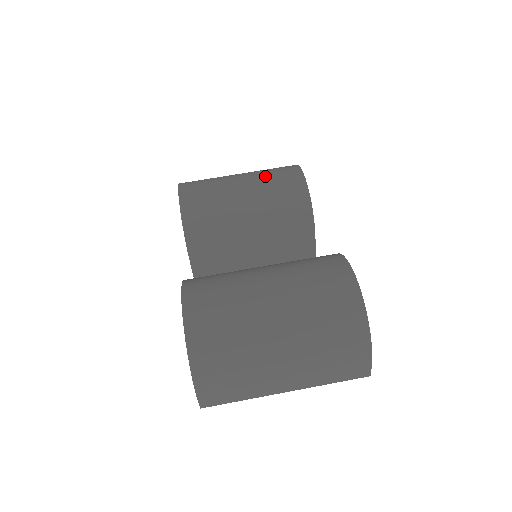
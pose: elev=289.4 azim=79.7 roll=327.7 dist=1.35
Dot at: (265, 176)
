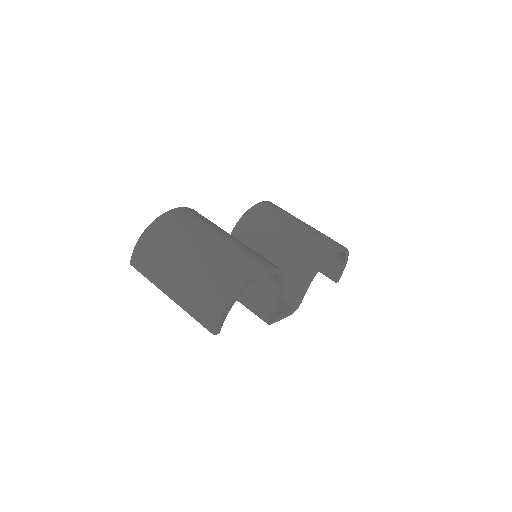
Dot at: (316, 232)
